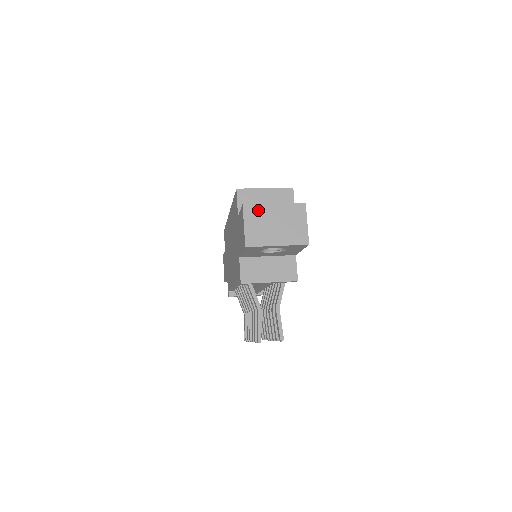
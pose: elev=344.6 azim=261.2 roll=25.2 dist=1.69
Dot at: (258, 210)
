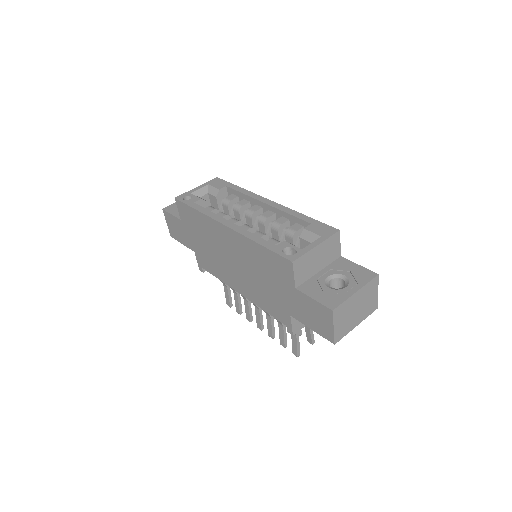
Dot at: (344, 307)
